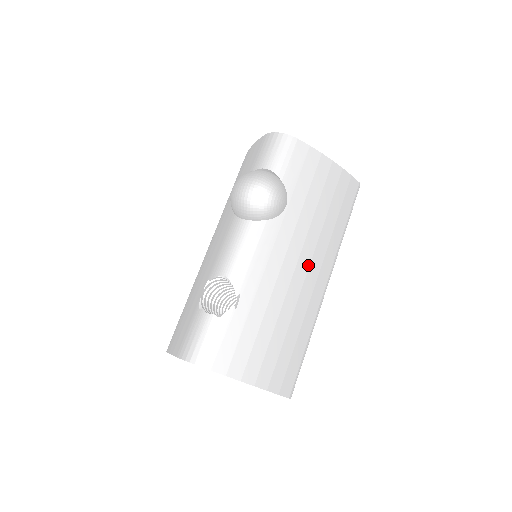
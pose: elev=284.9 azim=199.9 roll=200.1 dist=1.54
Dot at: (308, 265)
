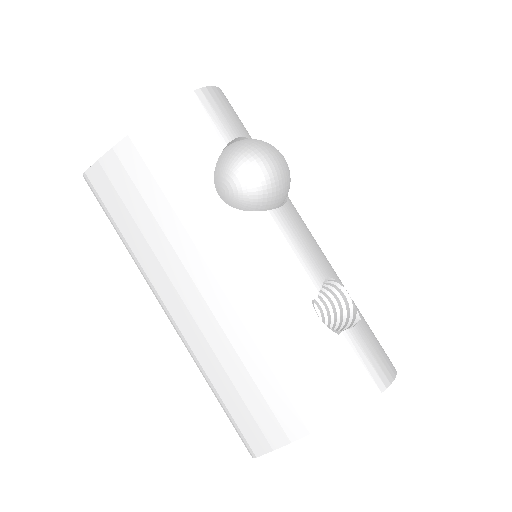
Dot at: occluded
